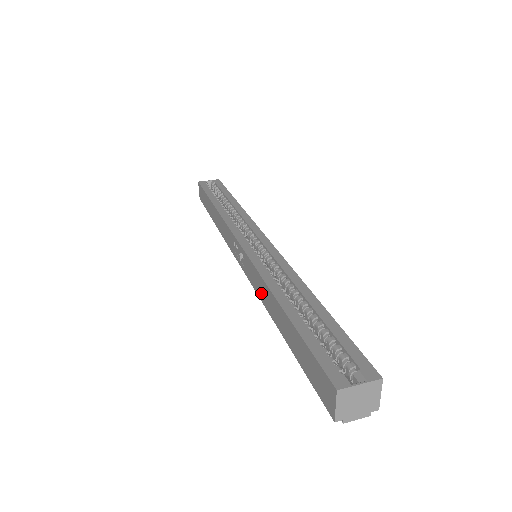
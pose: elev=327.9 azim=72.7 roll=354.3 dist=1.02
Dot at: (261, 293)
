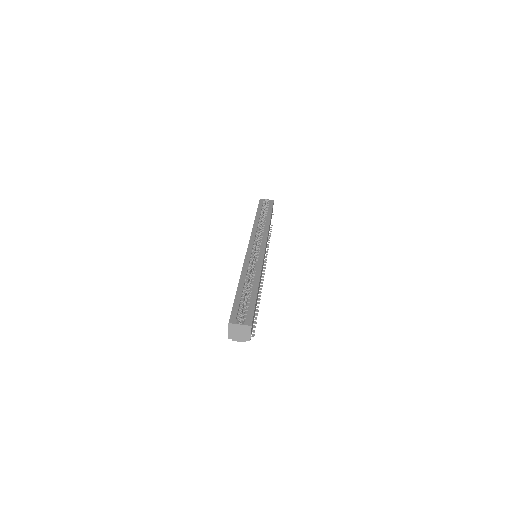
Dot at: occluded
